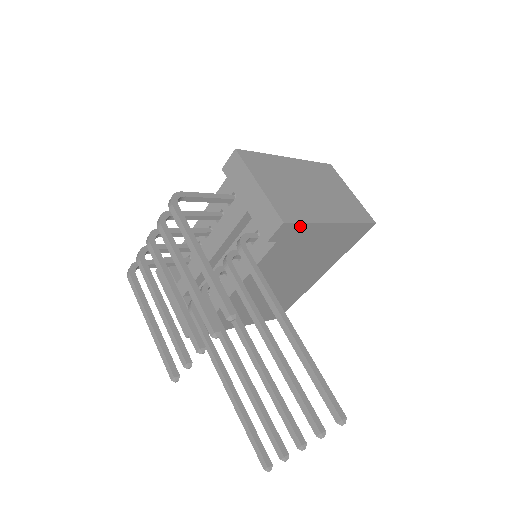
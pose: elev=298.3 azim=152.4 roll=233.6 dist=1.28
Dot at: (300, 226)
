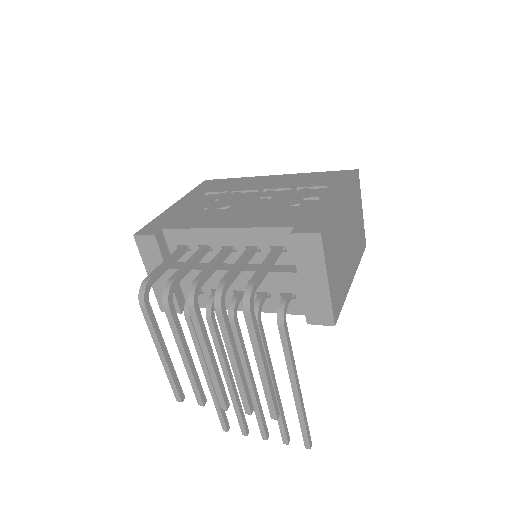
Dot at: occluded
